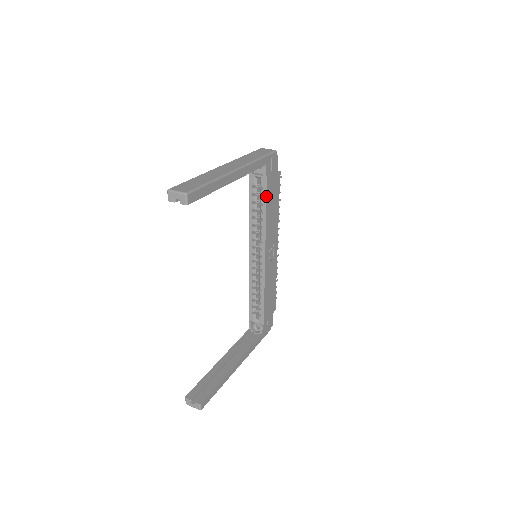
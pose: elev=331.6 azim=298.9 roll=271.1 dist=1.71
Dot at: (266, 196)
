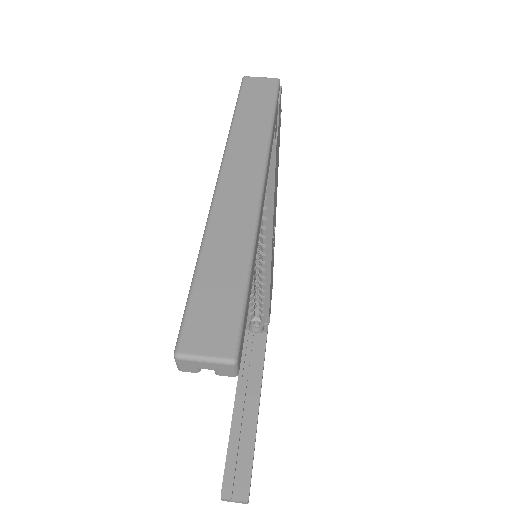
Dot at: (274, 173)
